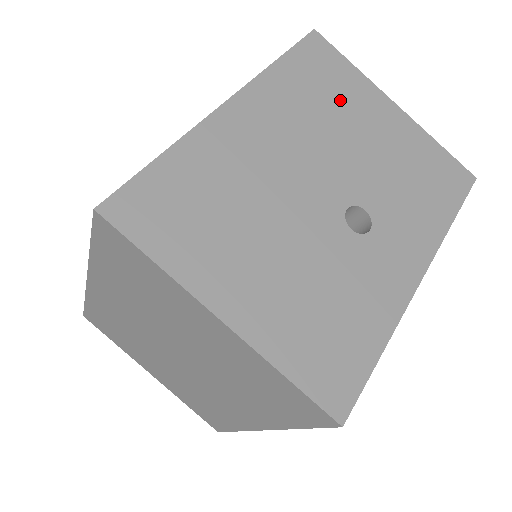
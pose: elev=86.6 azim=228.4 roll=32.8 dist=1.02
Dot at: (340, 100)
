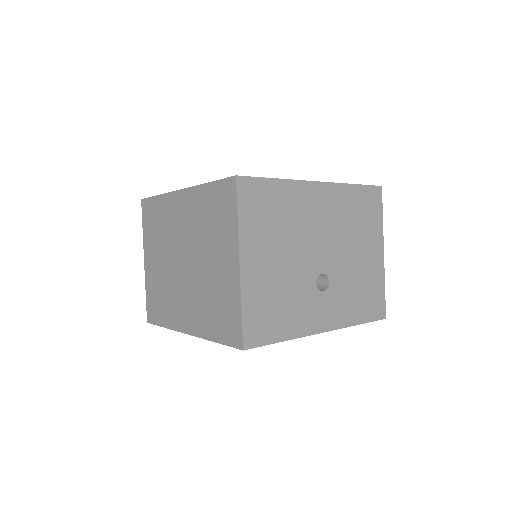
Dot at: (363, 227)
